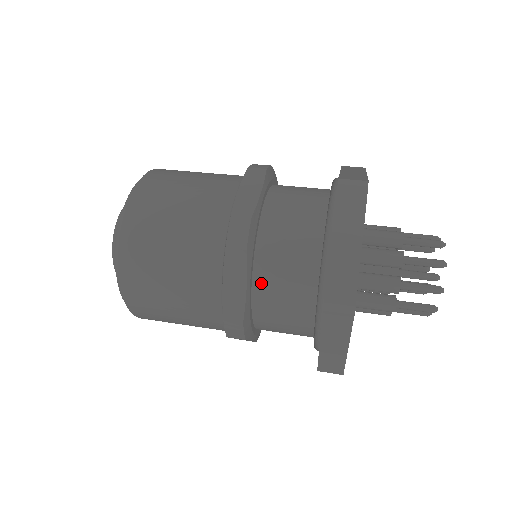
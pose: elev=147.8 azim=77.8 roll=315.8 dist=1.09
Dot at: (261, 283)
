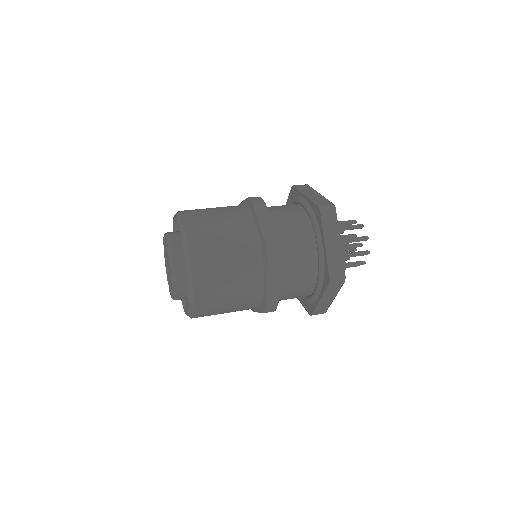
Dot at: (284, 276)
